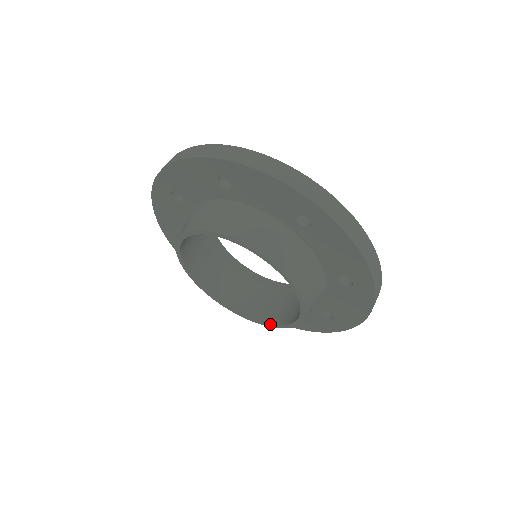
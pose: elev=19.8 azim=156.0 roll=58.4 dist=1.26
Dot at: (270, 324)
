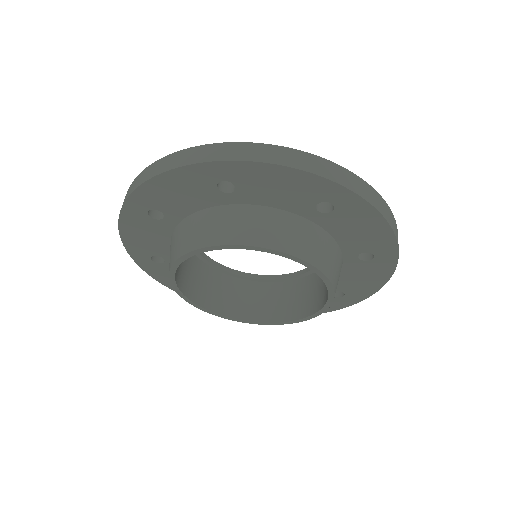
Dot at: (233, 318)
